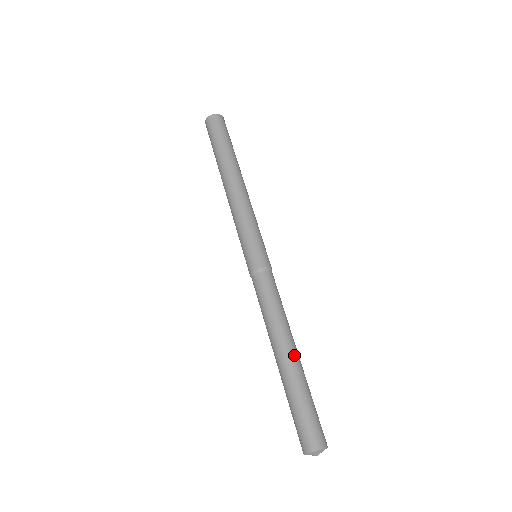
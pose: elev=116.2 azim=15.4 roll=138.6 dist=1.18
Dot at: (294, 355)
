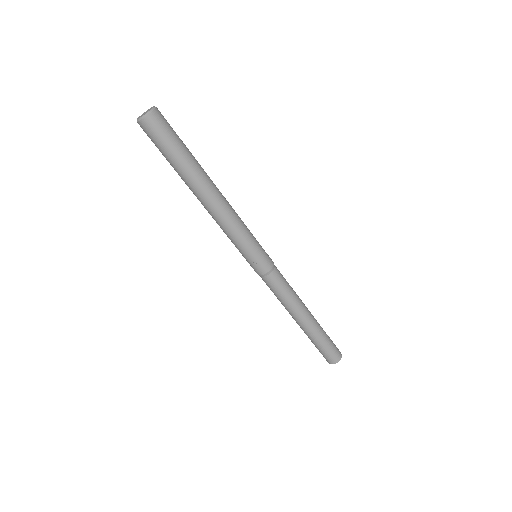
Dot at: (304, 325)
